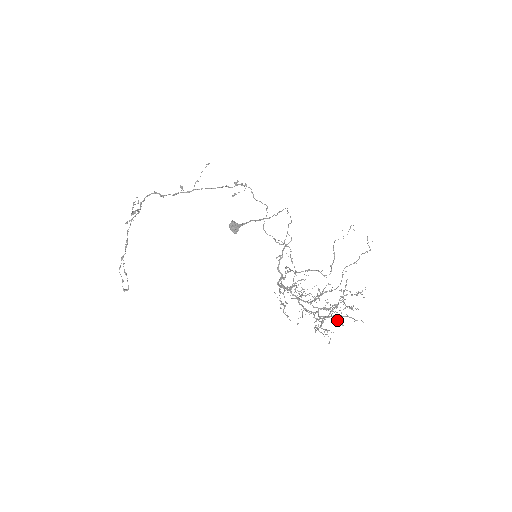
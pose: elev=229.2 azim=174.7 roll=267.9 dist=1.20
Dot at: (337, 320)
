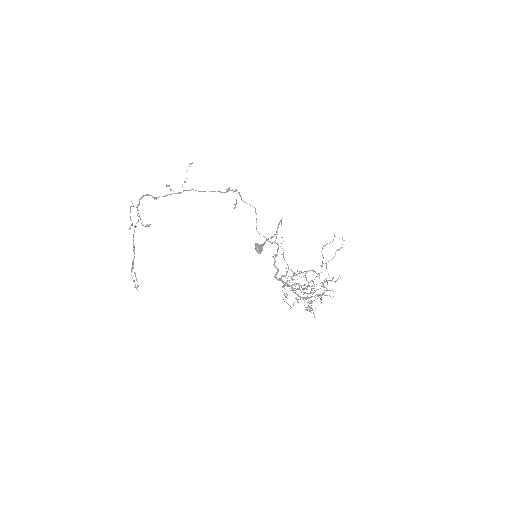
Dot at: occluded
